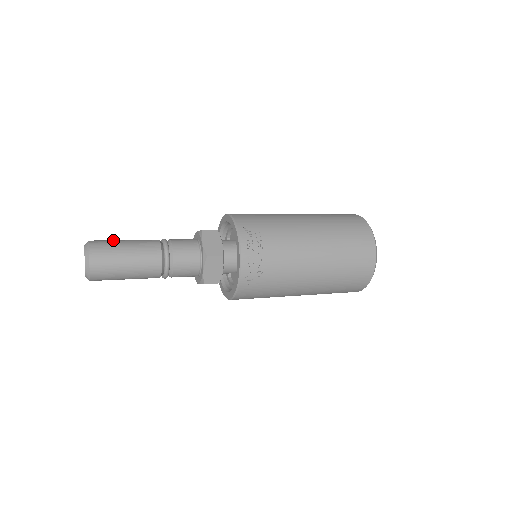
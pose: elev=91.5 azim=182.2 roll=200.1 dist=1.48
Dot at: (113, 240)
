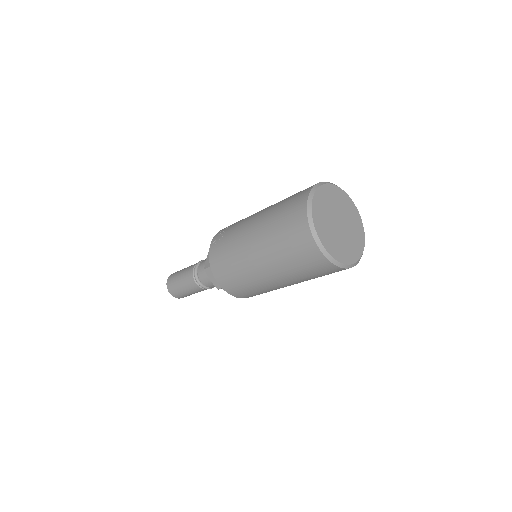
Dot at: occluded
